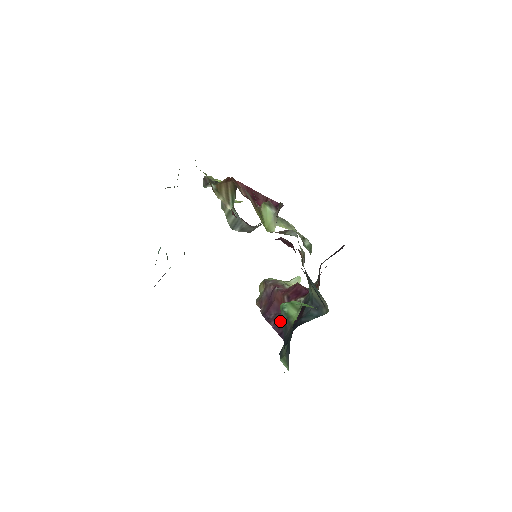
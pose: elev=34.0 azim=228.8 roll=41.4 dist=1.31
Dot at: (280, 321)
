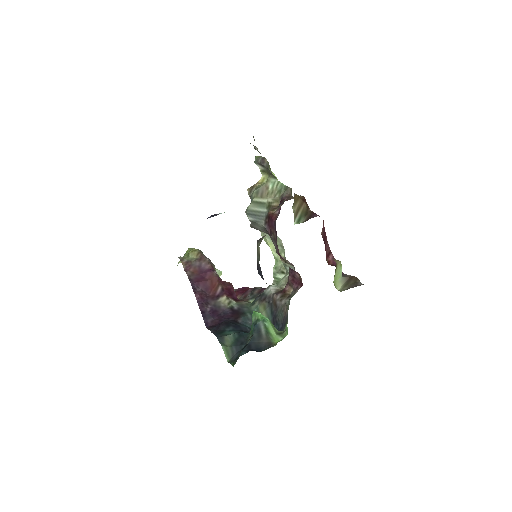
Dot at: (205, 301)
